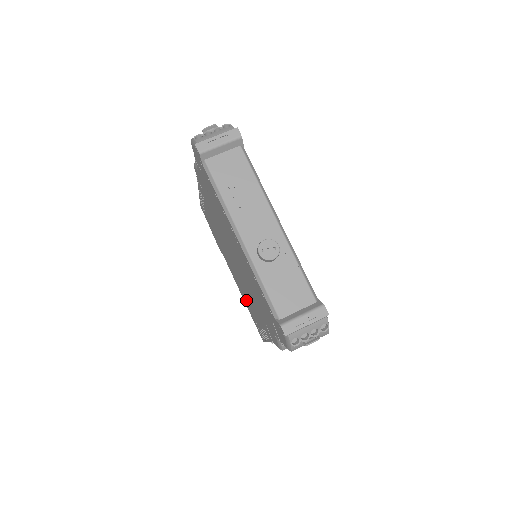
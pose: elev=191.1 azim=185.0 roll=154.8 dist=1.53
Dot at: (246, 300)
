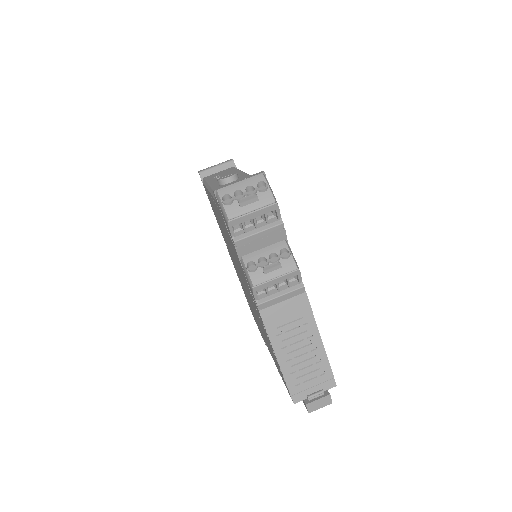
Dot at: (269, 347)
